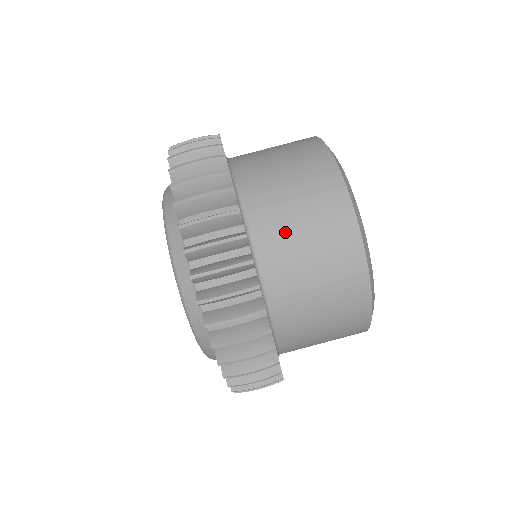
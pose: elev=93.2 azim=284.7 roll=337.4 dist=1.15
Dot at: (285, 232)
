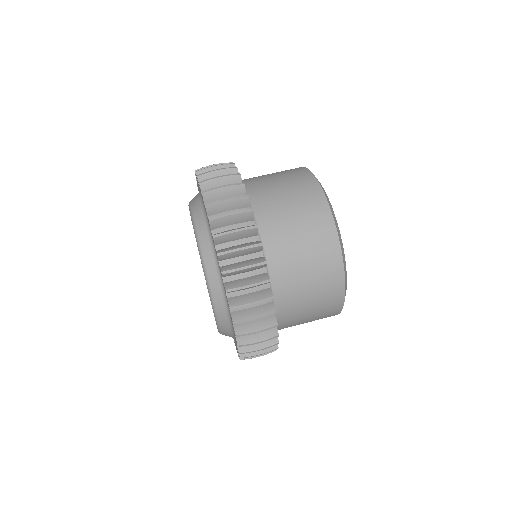
Dot at: (287, 241)
